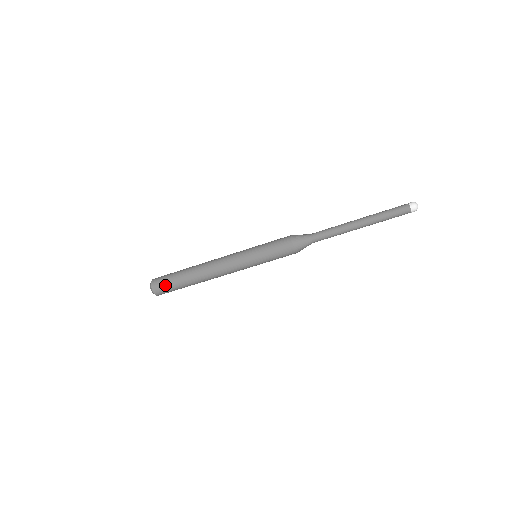
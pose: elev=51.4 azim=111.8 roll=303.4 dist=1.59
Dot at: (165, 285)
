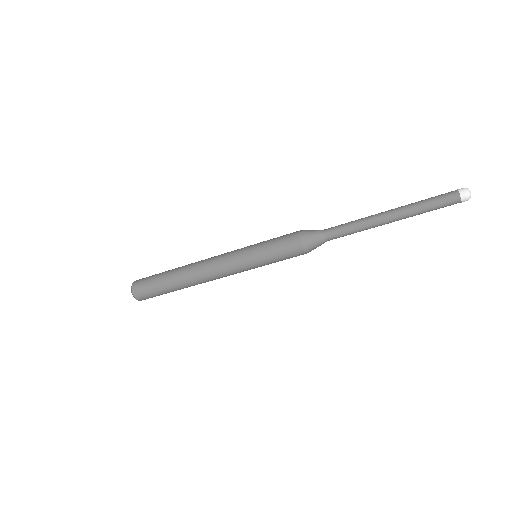
Dot at: (147, 286)
